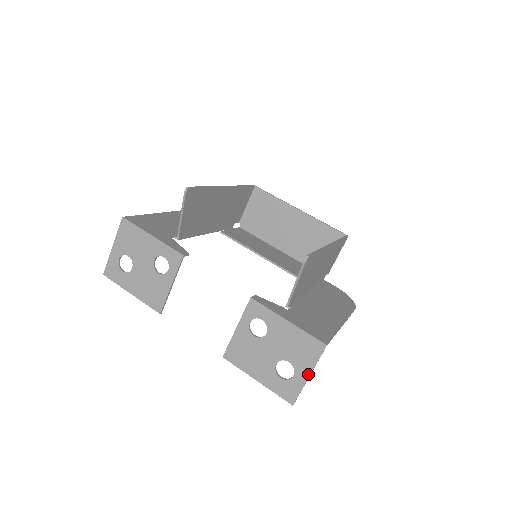
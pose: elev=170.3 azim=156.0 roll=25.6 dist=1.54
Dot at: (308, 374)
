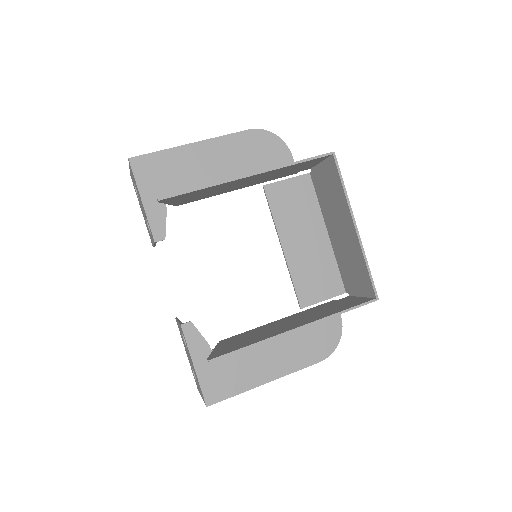
Dot at: (201, 396)
